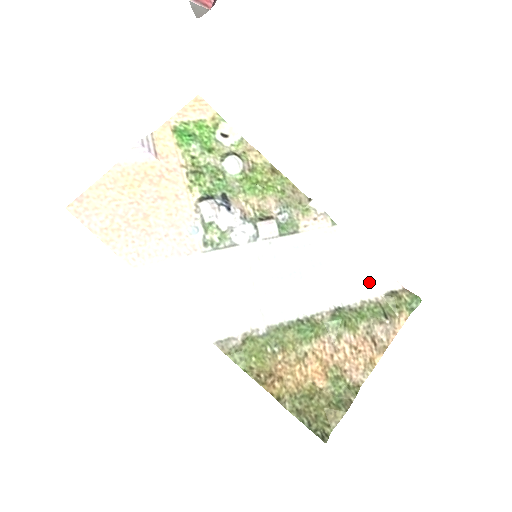
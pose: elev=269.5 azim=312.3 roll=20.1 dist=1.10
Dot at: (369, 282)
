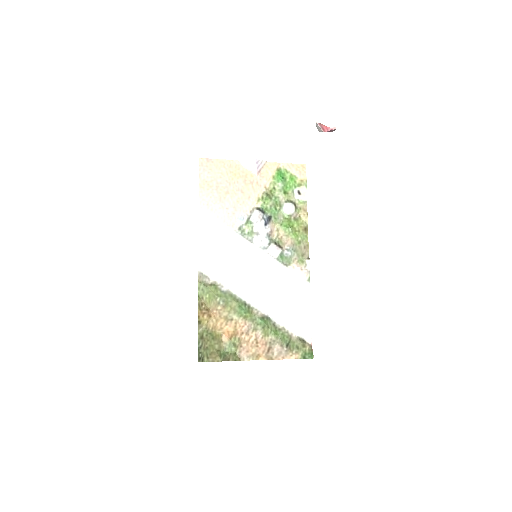
Dot at: (297, 323)
